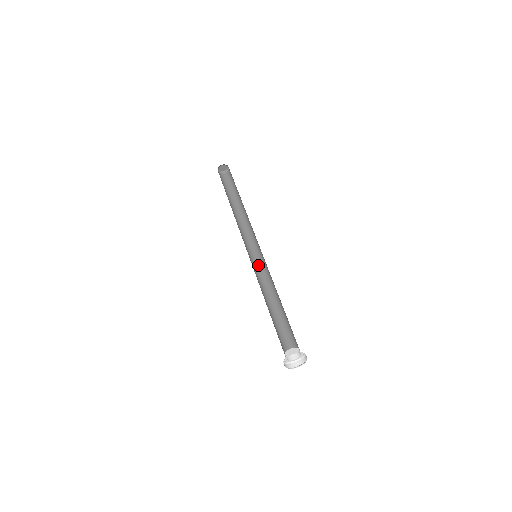
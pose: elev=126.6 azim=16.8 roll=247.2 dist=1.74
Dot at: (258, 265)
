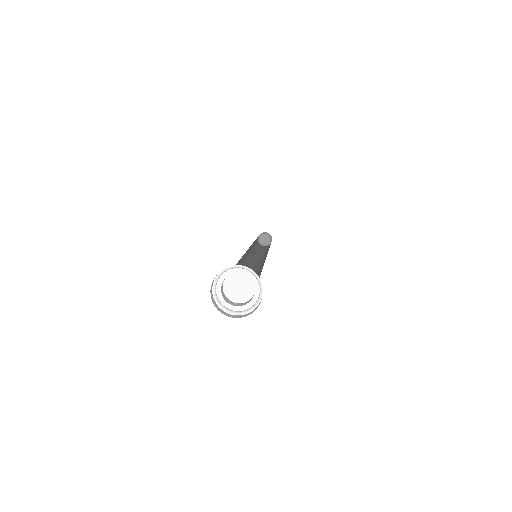
Dot at: (263, 264)
